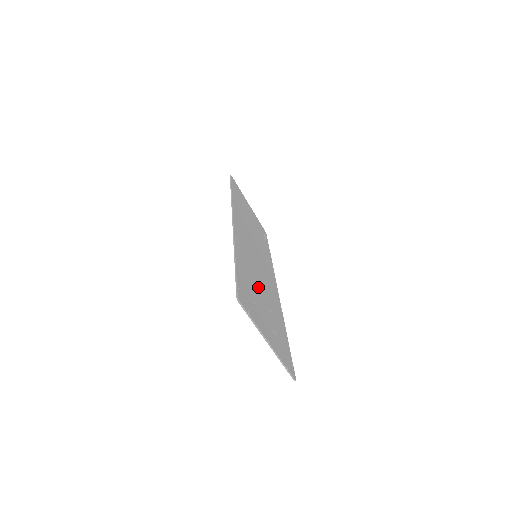
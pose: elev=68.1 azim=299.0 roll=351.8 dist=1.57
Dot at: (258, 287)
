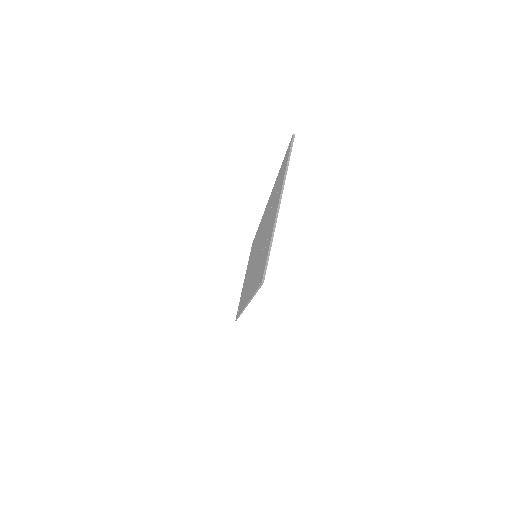
Dot at: occluded
